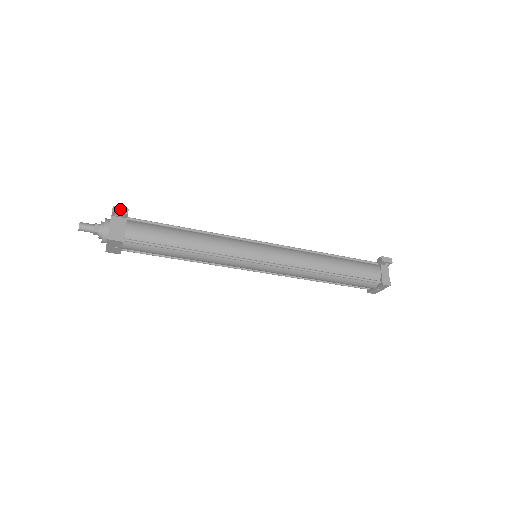
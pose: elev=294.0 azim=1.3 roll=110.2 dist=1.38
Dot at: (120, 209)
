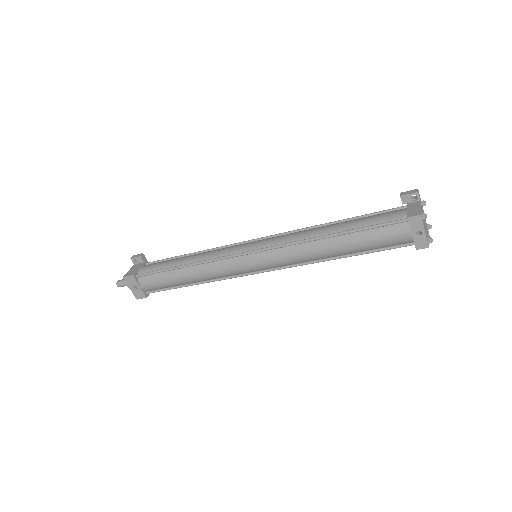
Dot at: (137, 255)
